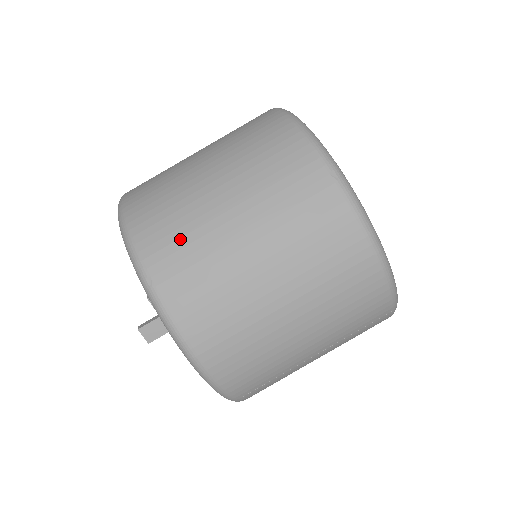
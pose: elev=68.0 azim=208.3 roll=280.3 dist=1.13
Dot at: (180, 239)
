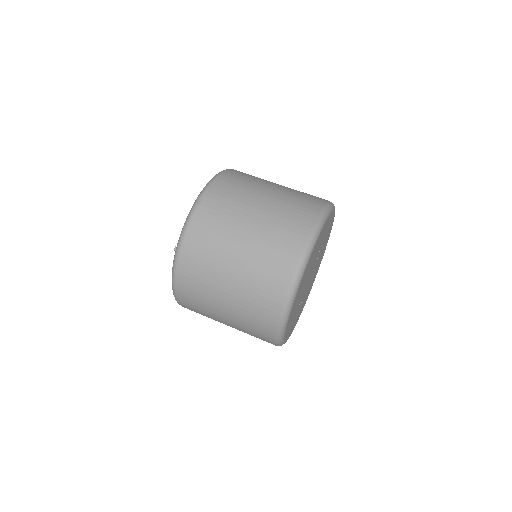
Dot at: (196, 298)
